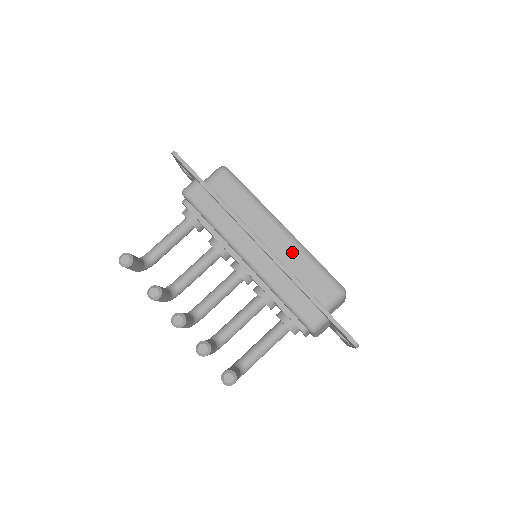
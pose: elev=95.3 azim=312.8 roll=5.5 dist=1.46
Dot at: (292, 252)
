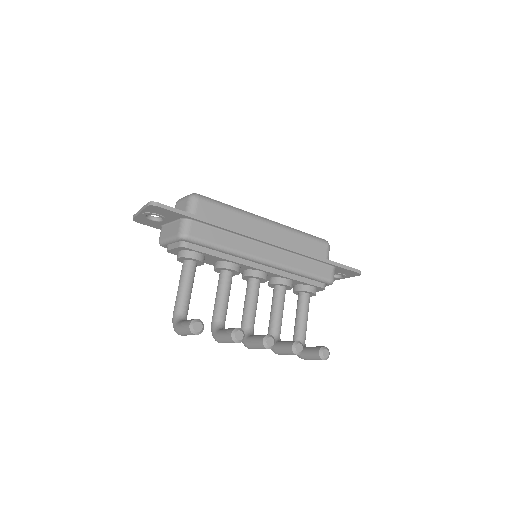
Dot at: (287, 236)
